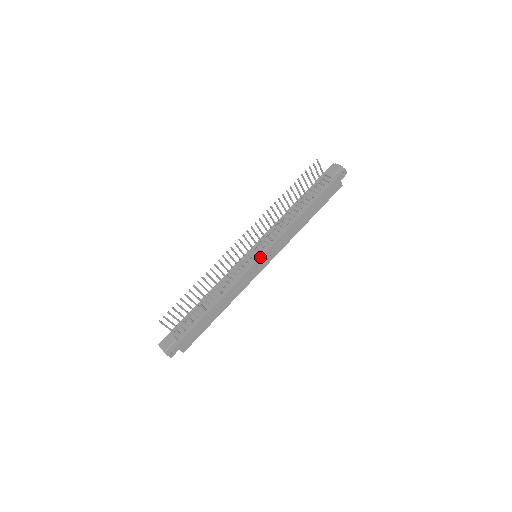
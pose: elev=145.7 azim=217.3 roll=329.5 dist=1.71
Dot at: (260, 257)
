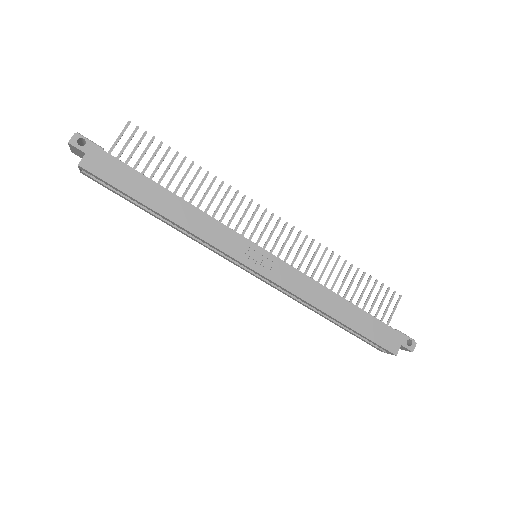
Dot at: occluded
